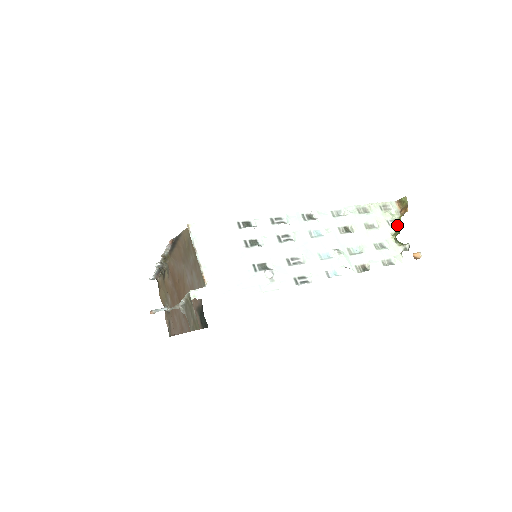
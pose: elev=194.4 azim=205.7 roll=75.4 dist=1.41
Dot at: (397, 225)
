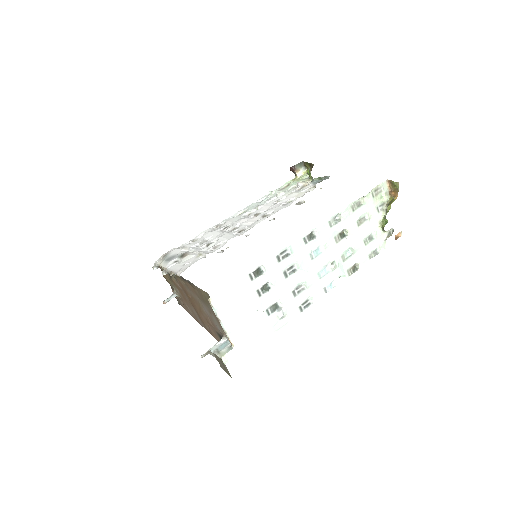
Dot at: (385, 211)
